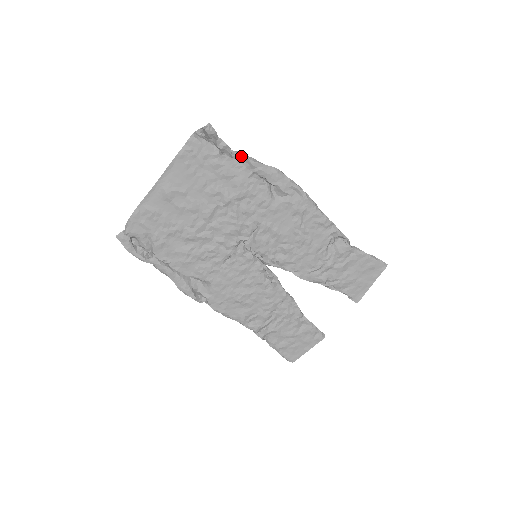
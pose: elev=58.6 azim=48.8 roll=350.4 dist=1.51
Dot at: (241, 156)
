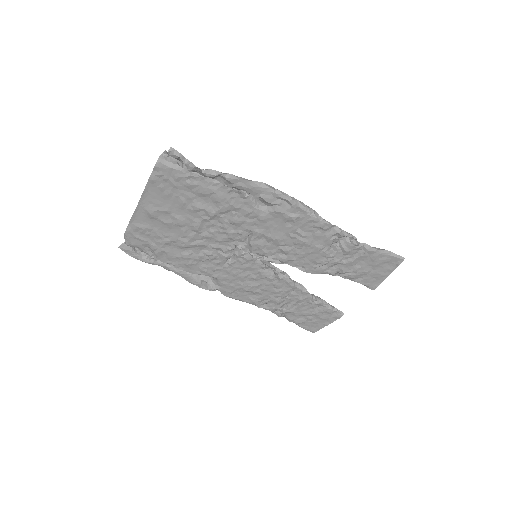
Dot at: (215, 174)
